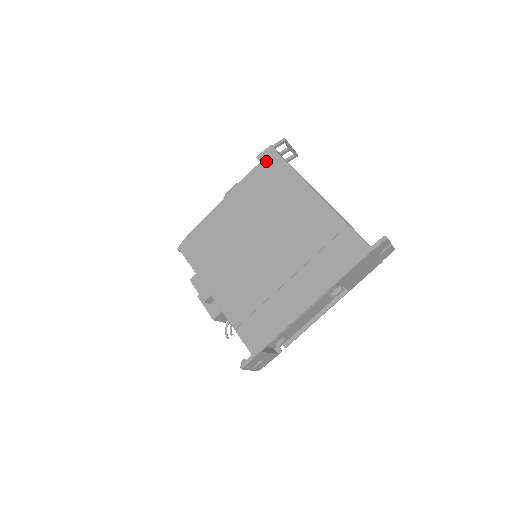
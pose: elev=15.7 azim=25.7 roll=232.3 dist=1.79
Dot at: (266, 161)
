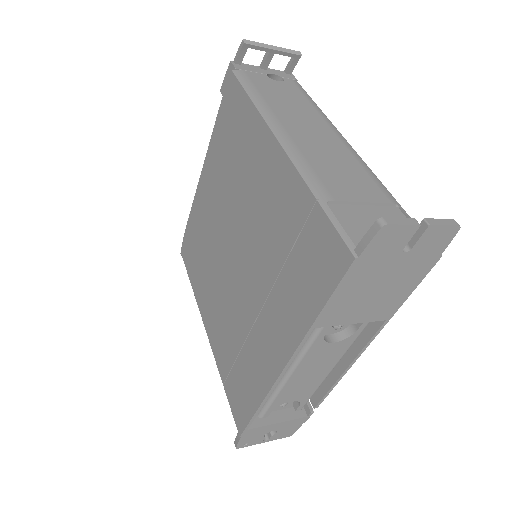
Dot at: (226, 95)
